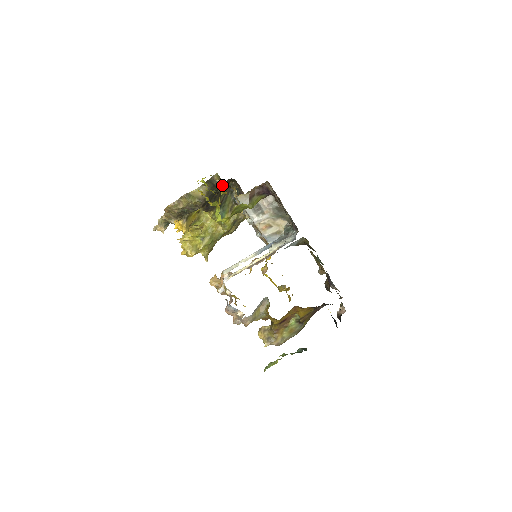
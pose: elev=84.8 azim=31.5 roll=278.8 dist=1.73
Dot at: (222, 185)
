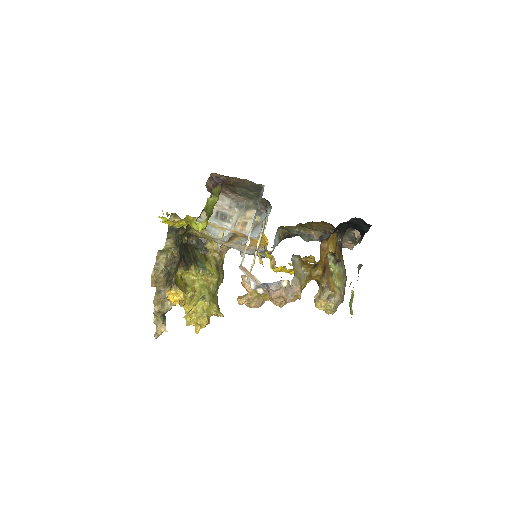
Dot at: occluded
